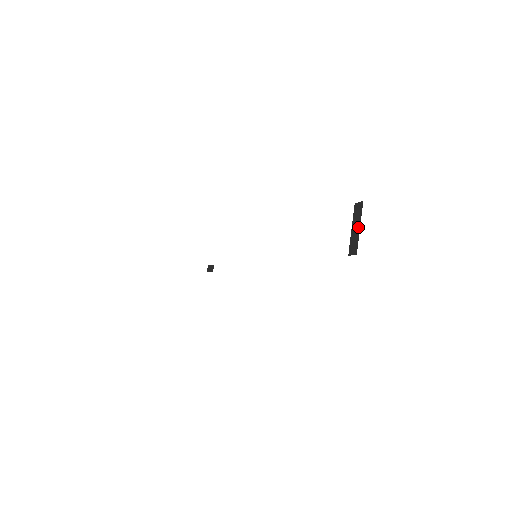
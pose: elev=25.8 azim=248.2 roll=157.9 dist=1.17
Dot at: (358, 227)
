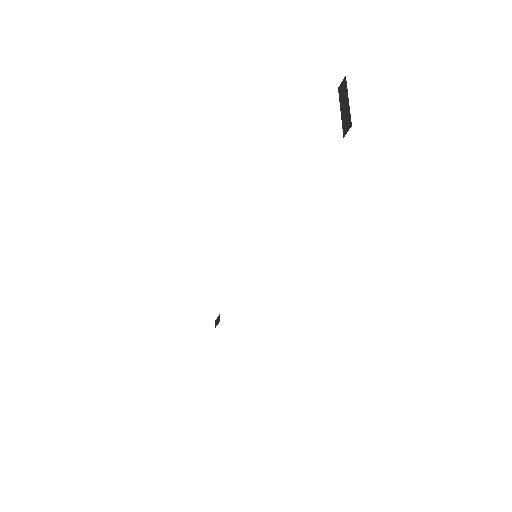
Dot at: (346, 101)
